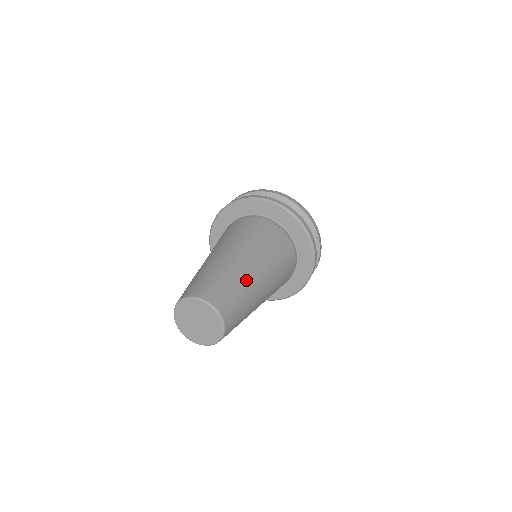
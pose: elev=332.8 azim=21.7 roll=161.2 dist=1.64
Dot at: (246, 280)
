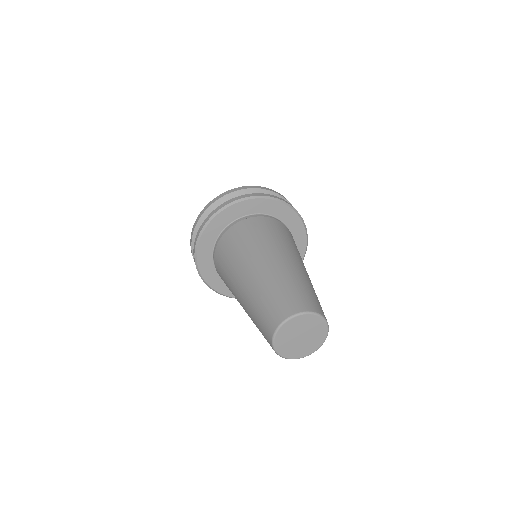
Dot at: occluded
